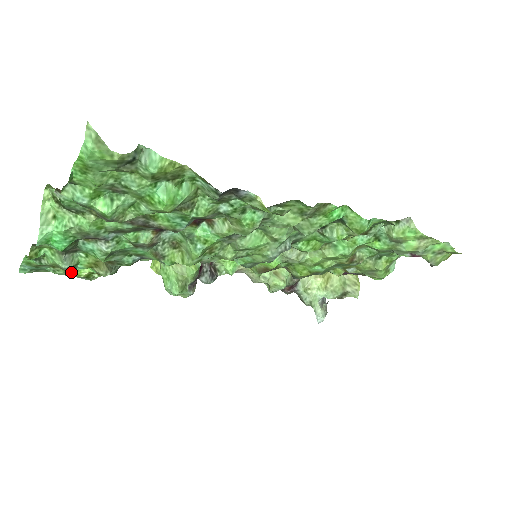
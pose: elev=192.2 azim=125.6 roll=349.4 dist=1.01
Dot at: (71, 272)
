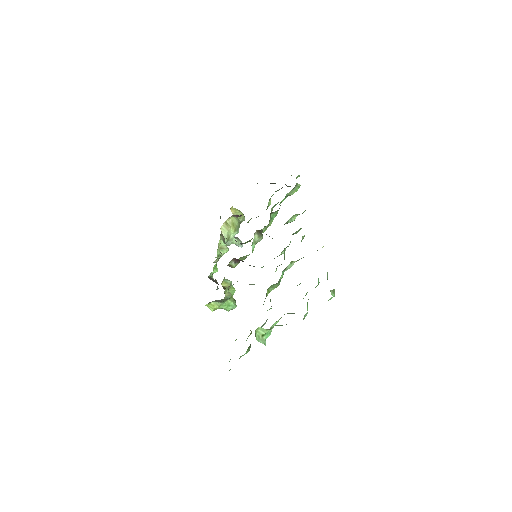
Dot at: occluded
